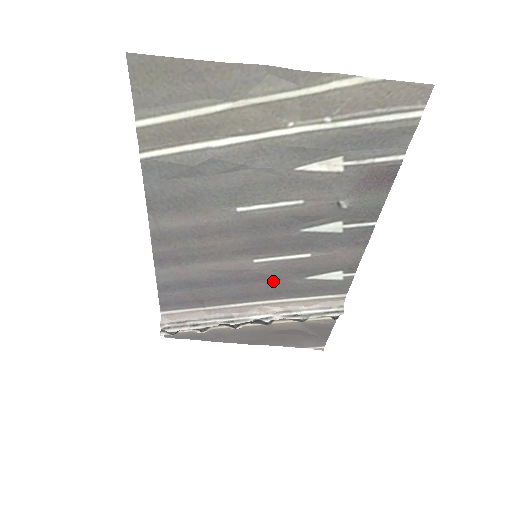
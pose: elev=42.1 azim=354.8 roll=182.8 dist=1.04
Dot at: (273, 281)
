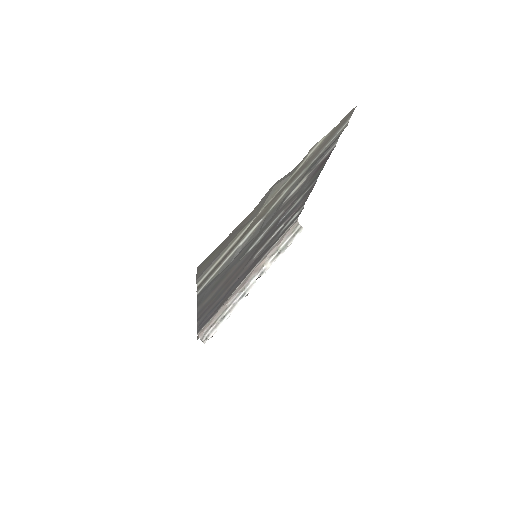
Dot at: (262, 254)
